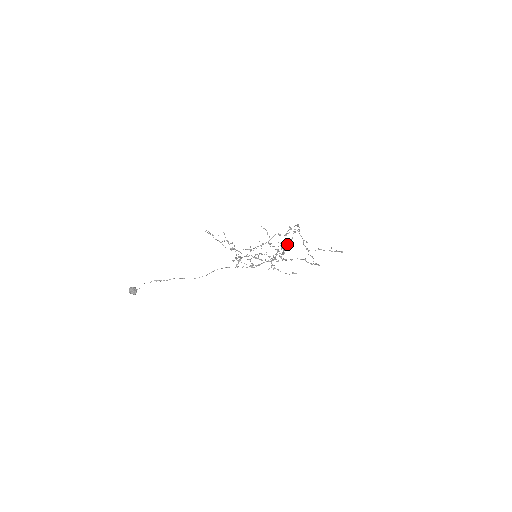
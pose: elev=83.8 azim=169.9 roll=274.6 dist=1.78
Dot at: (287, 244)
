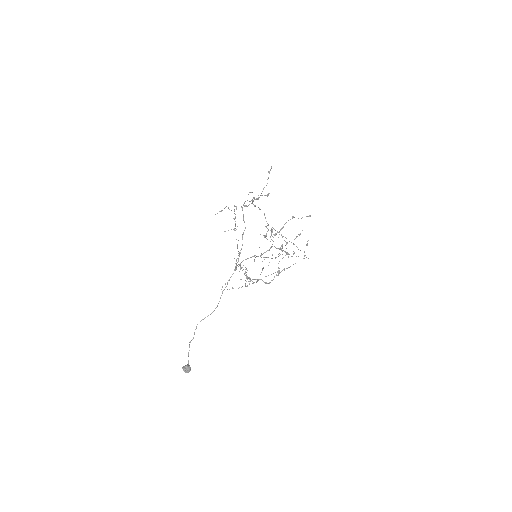
Dot at: (243, 215)
